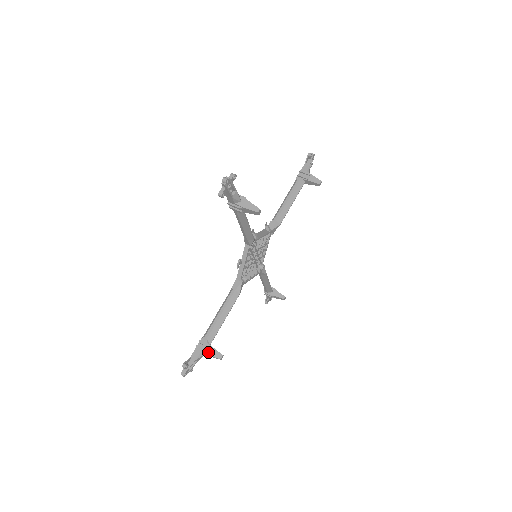
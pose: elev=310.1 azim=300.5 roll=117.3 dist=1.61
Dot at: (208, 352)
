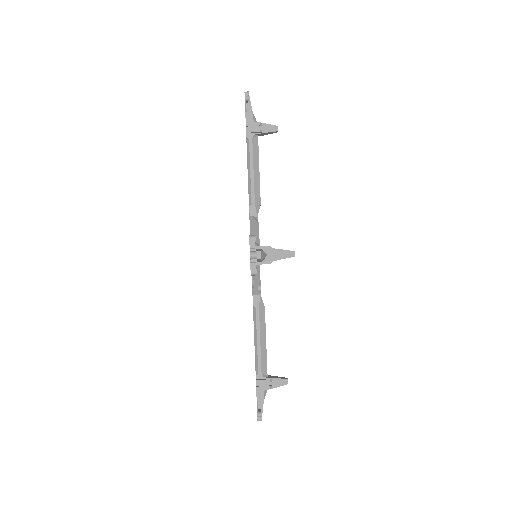
Dot at: (272, 386)
